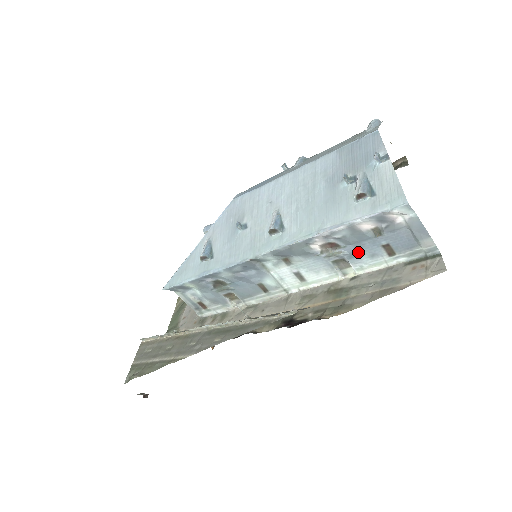
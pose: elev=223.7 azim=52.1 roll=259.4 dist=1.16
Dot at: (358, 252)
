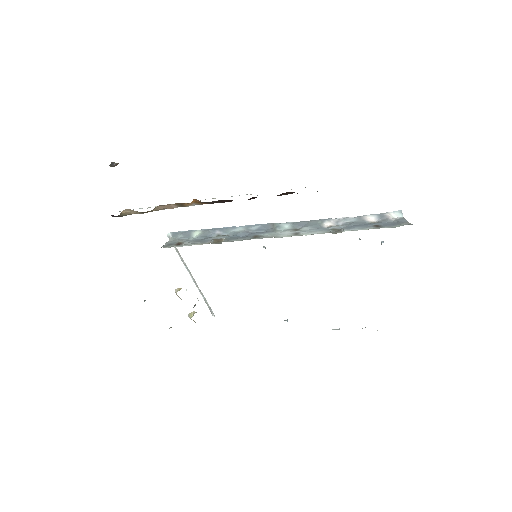
Dot at: (354, 227)
